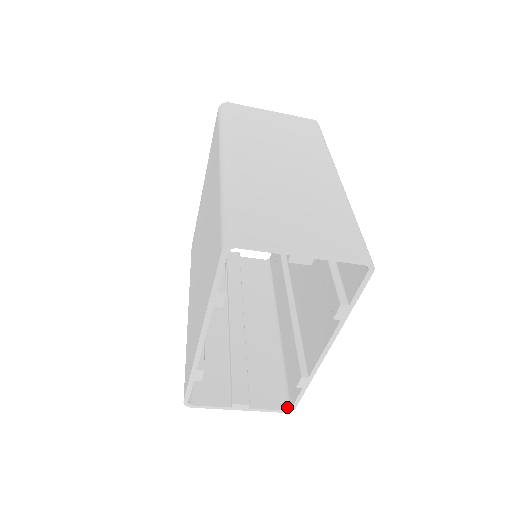
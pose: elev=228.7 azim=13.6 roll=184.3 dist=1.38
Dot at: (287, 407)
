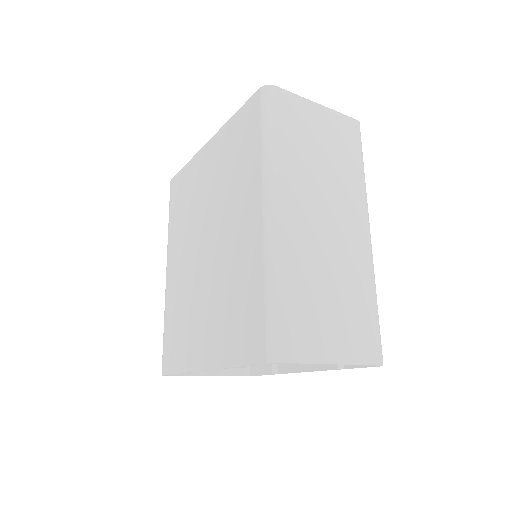
Dot at: (246, 373)
